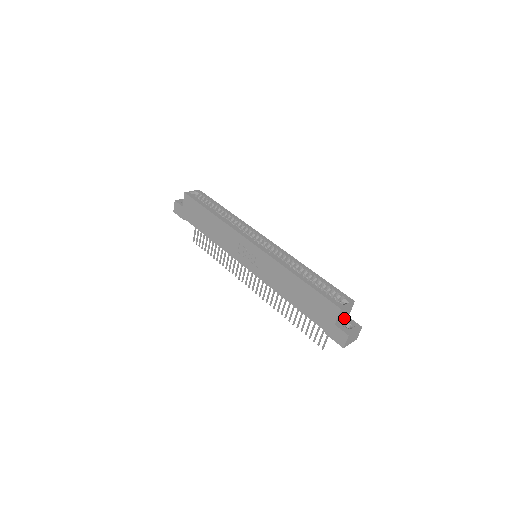
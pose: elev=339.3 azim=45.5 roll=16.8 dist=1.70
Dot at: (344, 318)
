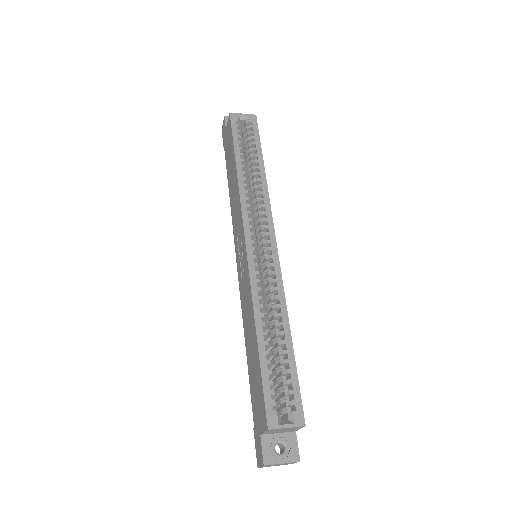
Dot at: (285, 431)
